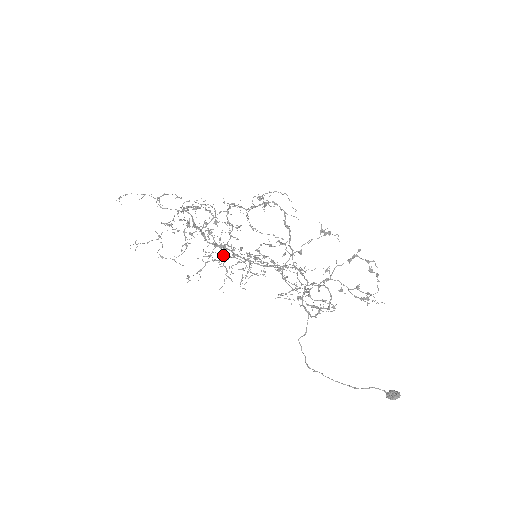
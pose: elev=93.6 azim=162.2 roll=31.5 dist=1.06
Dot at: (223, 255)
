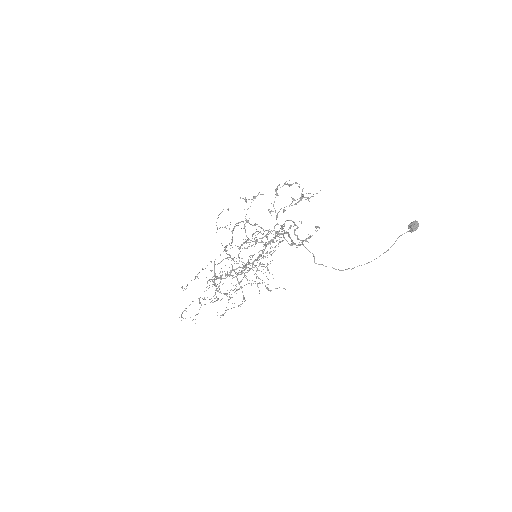
Dot at: occluded
